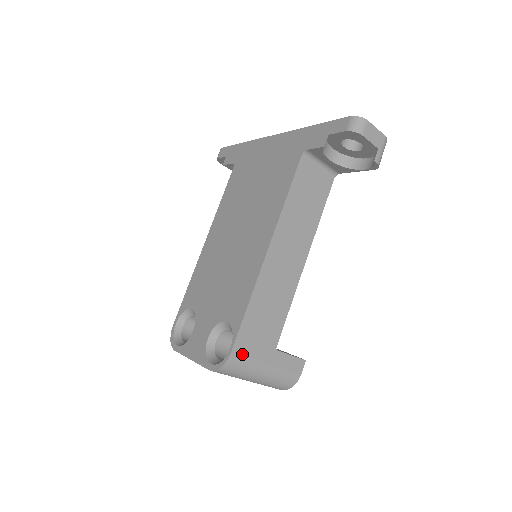
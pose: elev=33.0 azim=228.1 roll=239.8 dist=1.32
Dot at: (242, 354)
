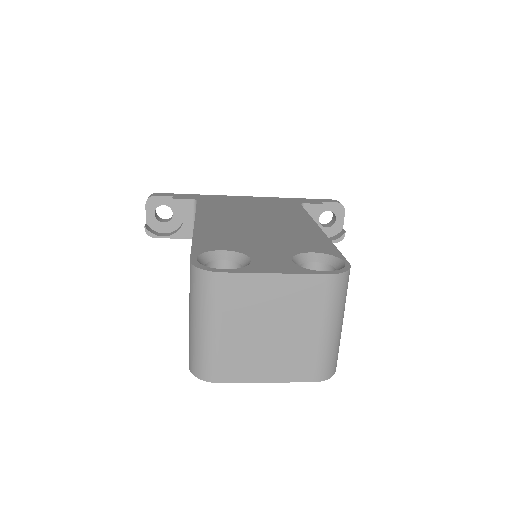
Dot at: occluded
